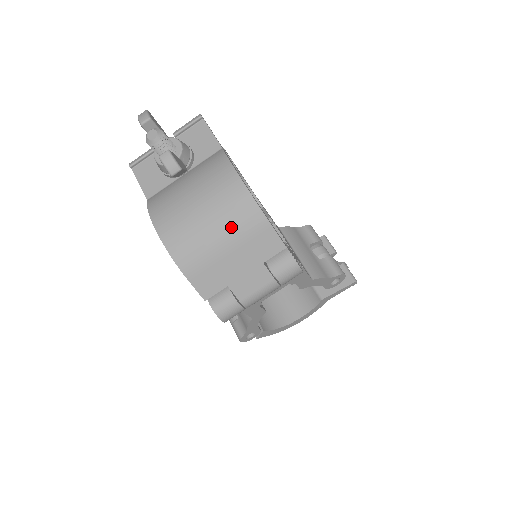
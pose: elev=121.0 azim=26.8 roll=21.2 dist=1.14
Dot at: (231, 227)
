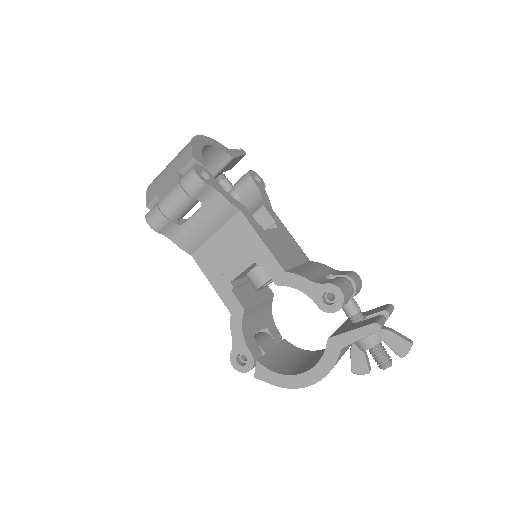
Dot at: (177, 156)
